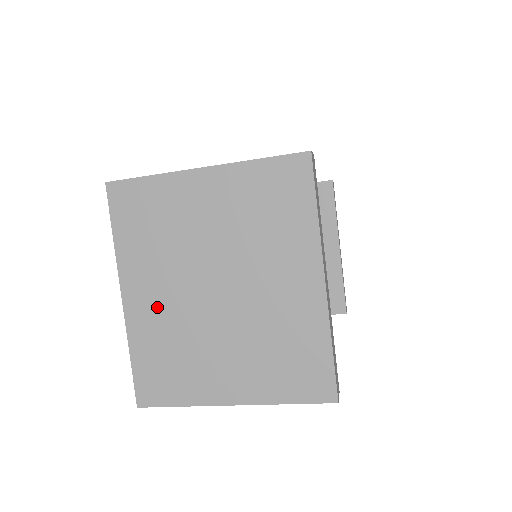
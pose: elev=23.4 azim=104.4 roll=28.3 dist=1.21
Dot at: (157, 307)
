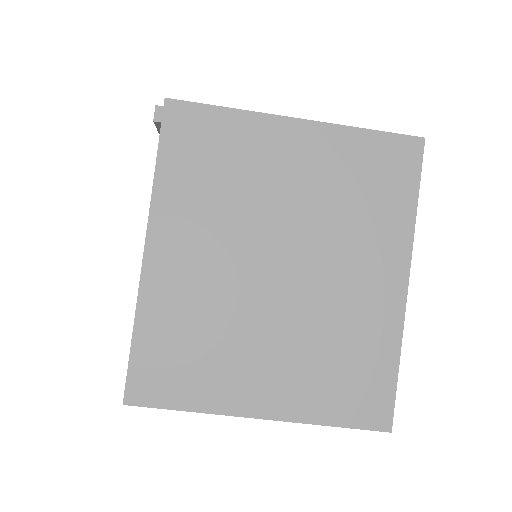
Dot at: (192, 273)
